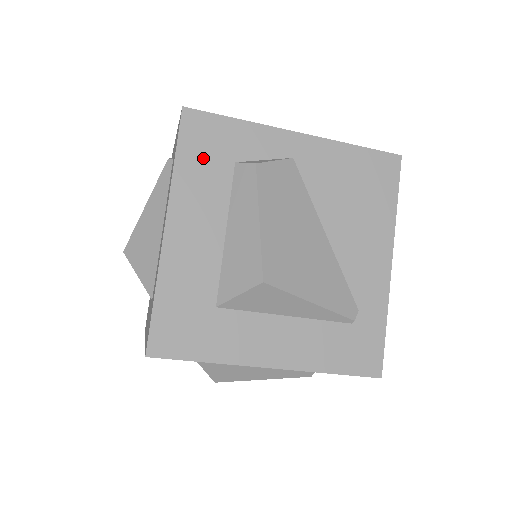
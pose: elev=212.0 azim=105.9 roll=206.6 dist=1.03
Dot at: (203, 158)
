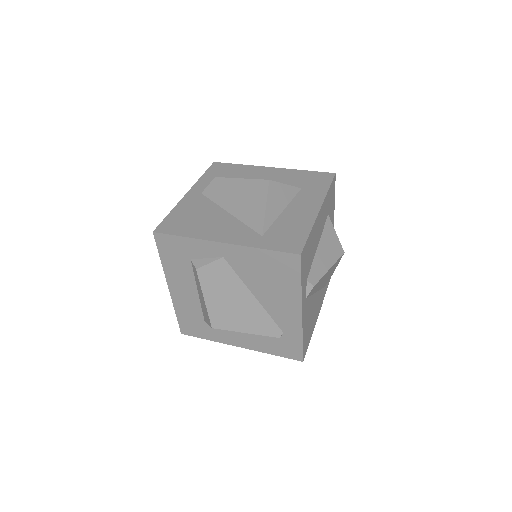
Dot at: (173, 257)
